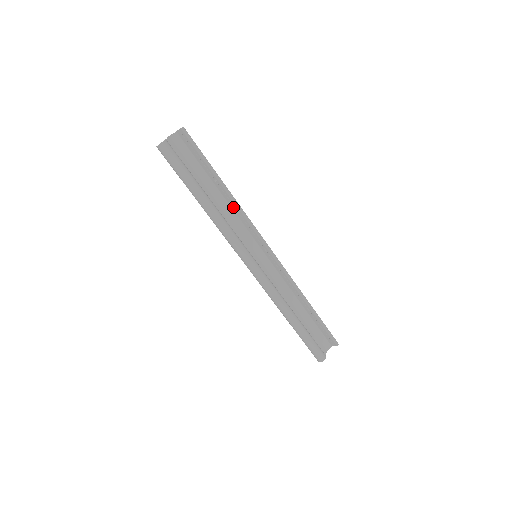
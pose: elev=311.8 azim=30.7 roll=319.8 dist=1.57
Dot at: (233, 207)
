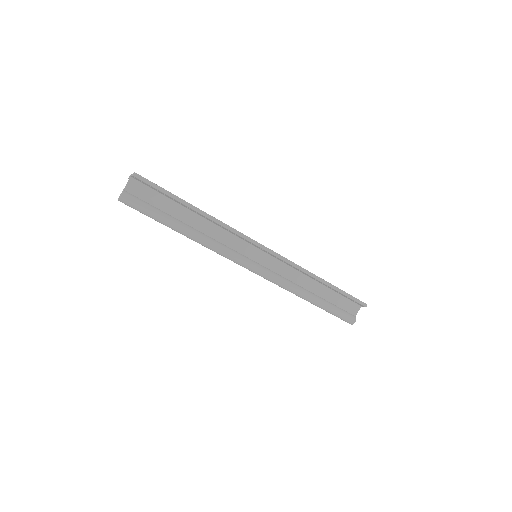
Dot at: (215, 223)
